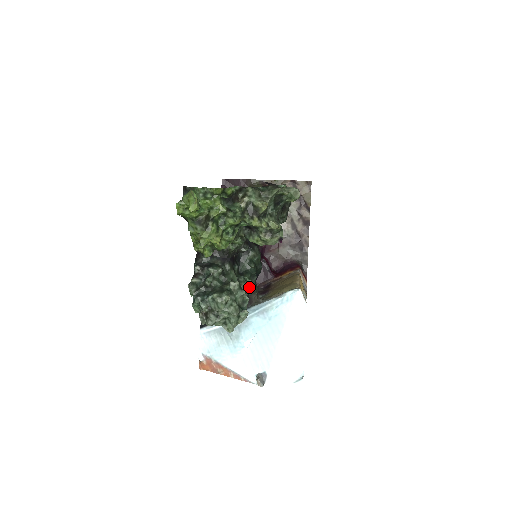
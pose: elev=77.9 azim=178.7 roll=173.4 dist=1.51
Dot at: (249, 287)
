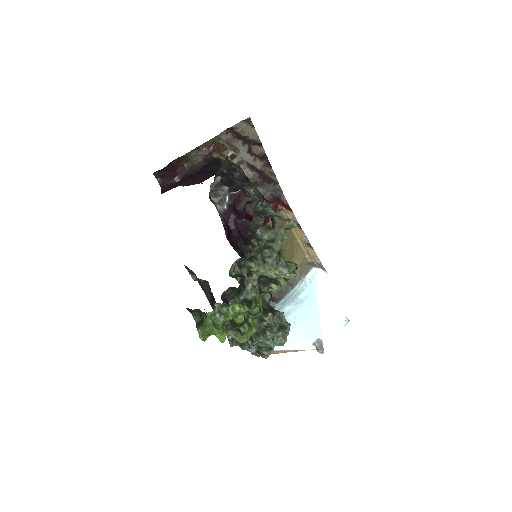
Dot at: occluded
